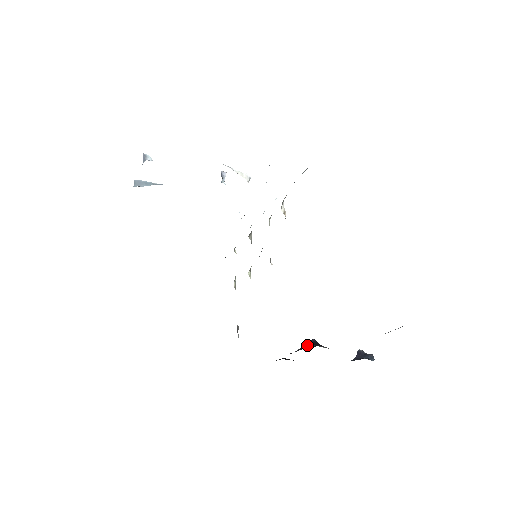
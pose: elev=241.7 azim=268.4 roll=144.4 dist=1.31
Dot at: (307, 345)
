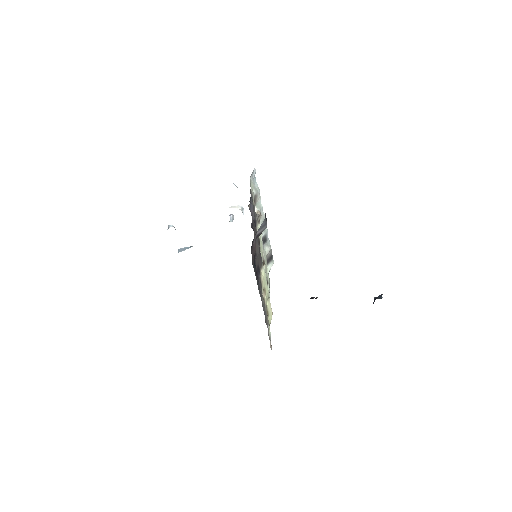
Dot at: occluded
